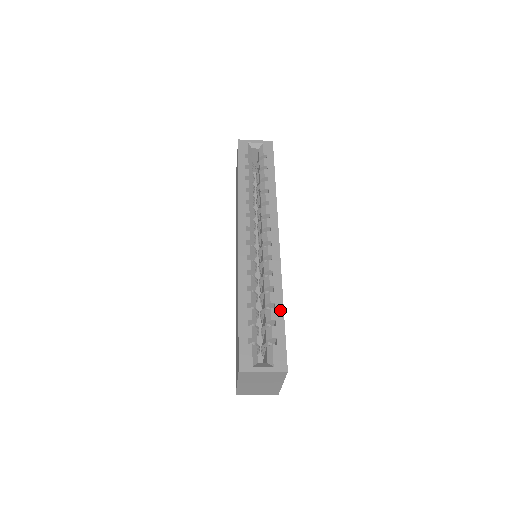
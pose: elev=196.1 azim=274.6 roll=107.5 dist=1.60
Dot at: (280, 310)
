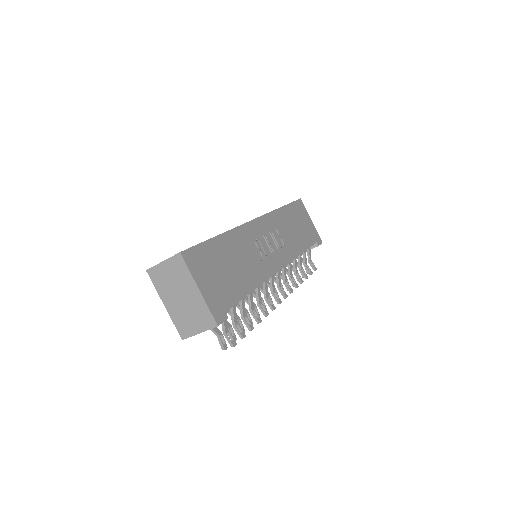
Dot at: occluded
